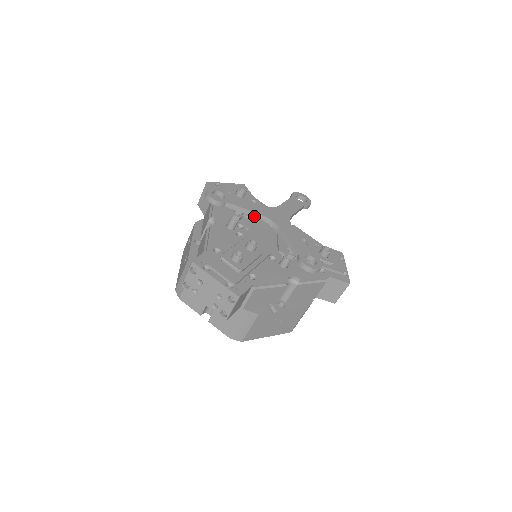
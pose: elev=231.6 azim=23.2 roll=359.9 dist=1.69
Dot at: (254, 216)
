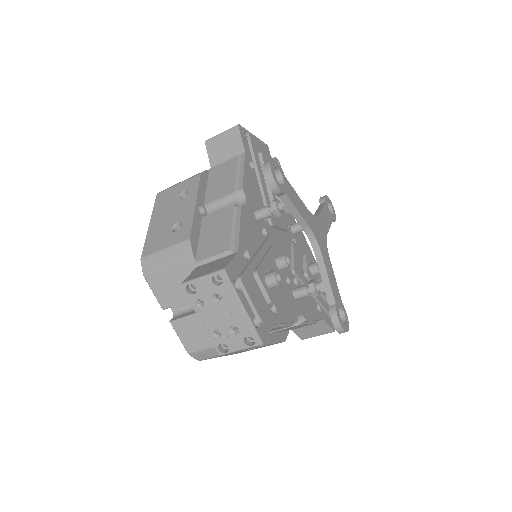
Dot at: (300, 224)
